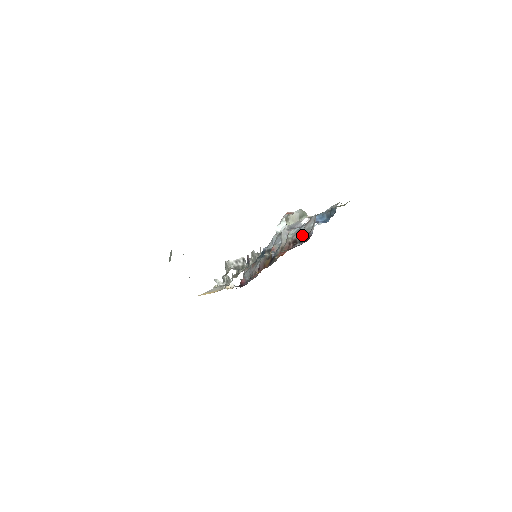
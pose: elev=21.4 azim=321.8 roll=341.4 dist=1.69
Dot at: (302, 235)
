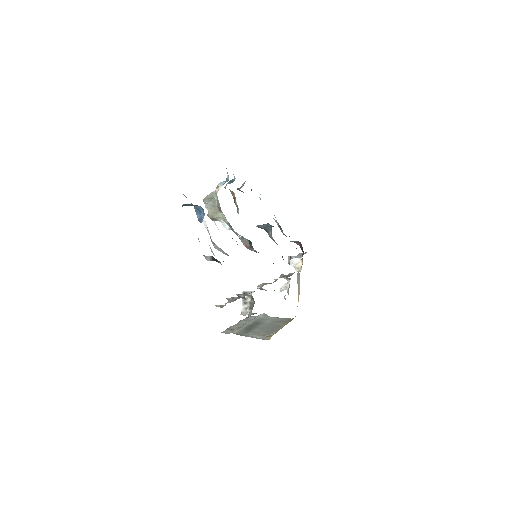
Dot at: (208, 258)
